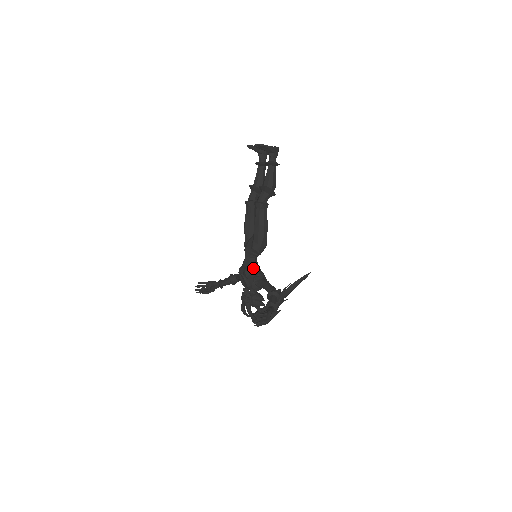
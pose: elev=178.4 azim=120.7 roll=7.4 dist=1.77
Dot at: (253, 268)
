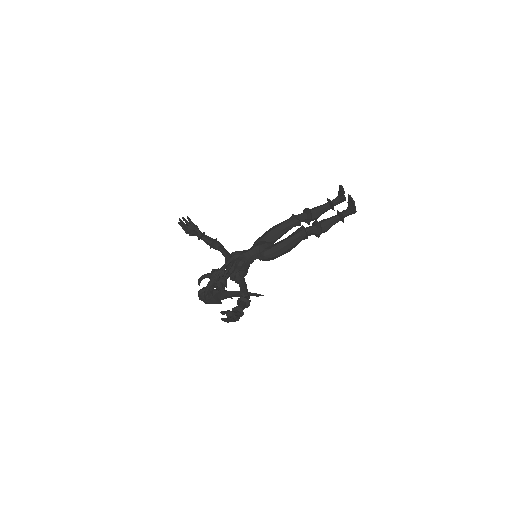
Dot at: (247, 264)
